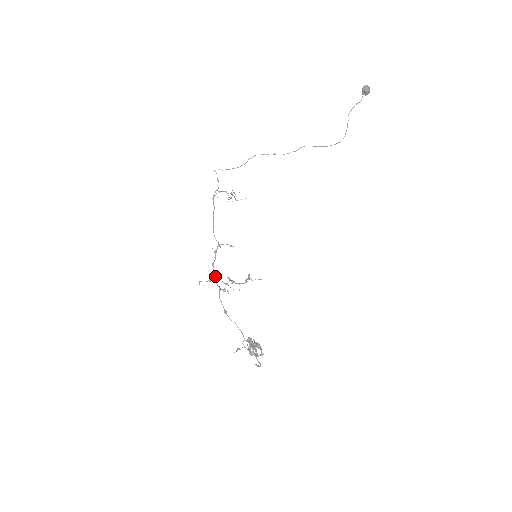
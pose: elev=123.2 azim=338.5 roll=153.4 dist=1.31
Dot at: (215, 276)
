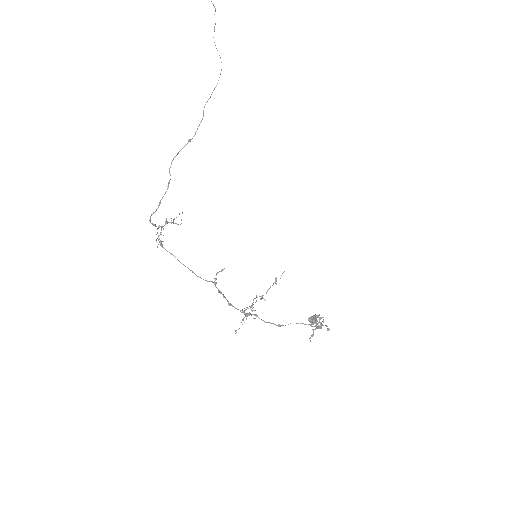
Dot at: (242, 311)
